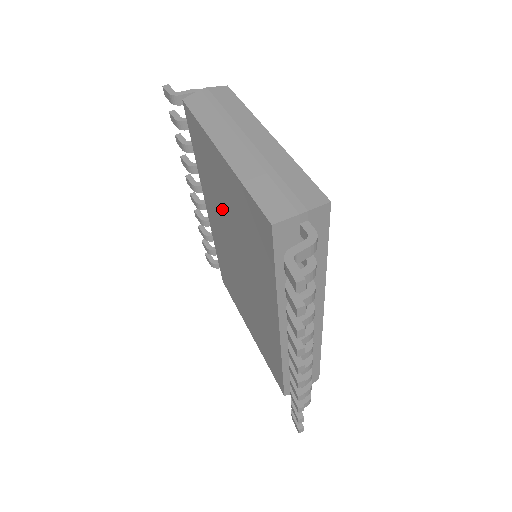
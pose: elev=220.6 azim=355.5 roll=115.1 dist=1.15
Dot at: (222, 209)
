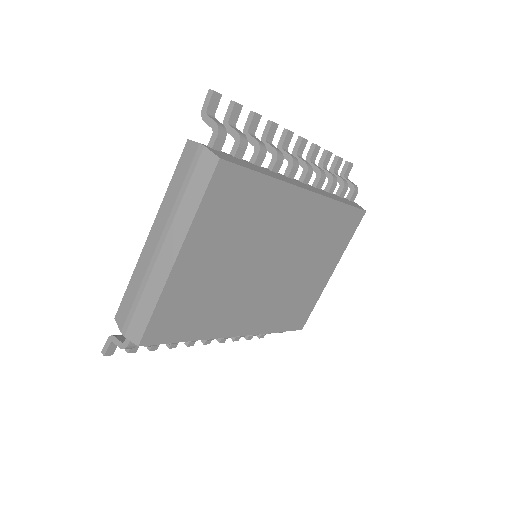
Dot at: occluded
